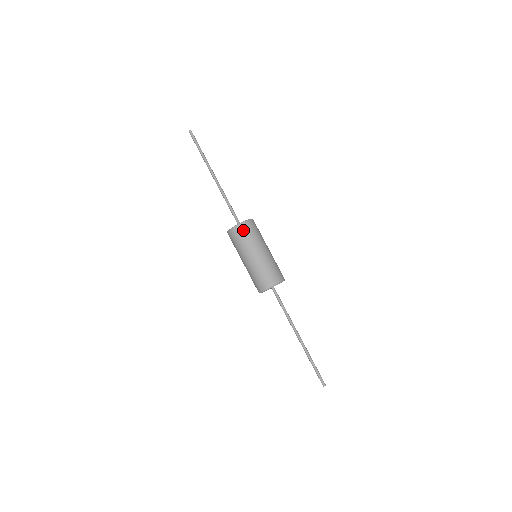
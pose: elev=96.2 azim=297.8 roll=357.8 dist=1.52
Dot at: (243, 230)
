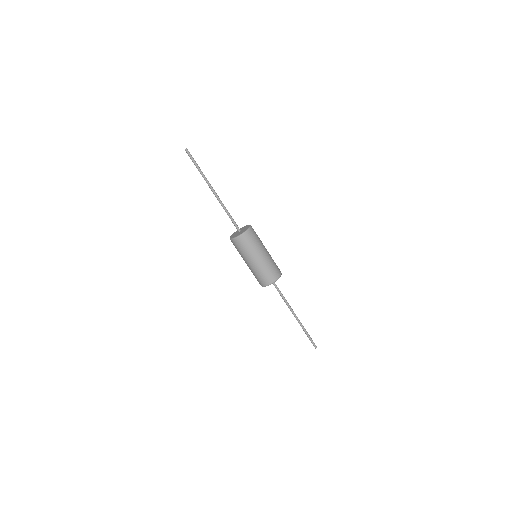
Dot at: (250, 236)
